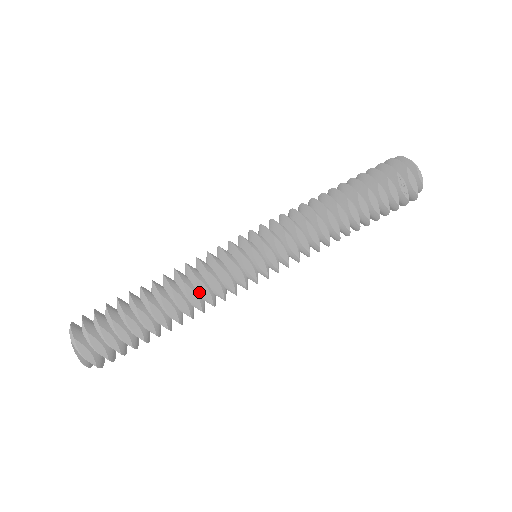
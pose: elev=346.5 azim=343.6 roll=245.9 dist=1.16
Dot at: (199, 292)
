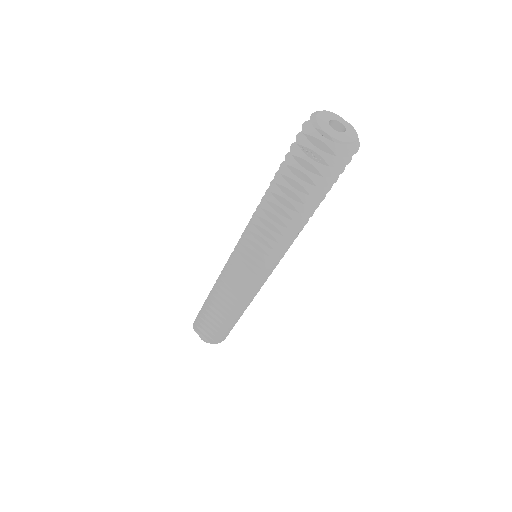
Dot at: (228, 294)
